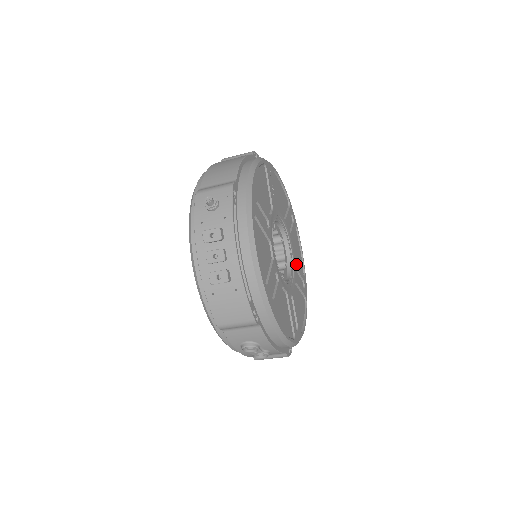
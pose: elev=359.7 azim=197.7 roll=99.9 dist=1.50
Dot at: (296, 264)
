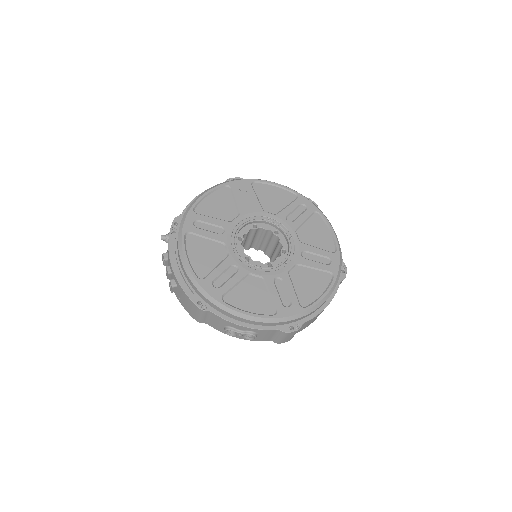
Dot at: (304, 247)
